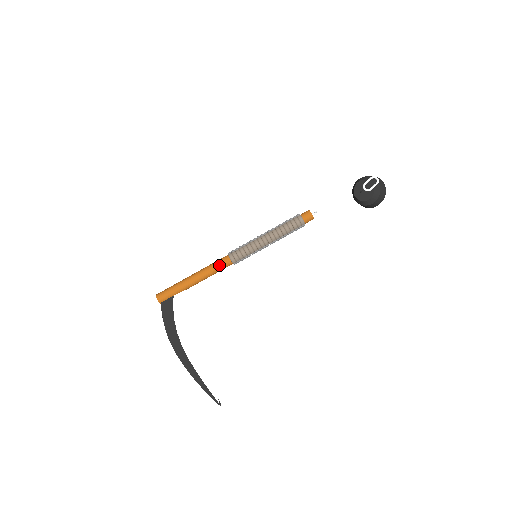
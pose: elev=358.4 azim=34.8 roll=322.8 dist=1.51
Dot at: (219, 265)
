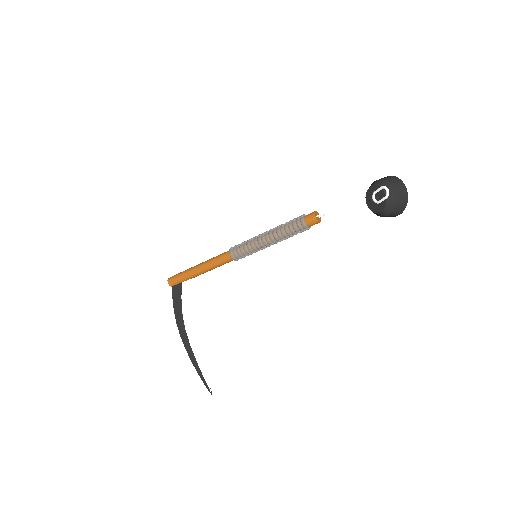
Dot at: (220, 260)
